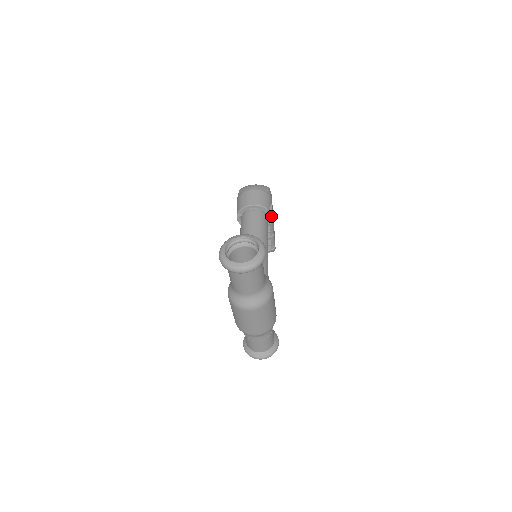
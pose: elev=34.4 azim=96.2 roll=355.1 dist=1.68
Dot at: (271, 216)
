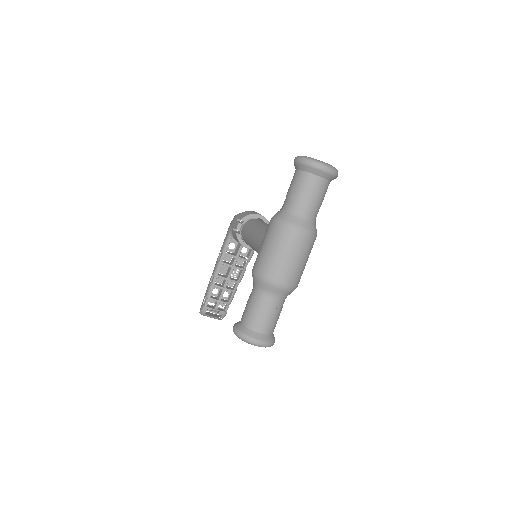
Dot at: occluded
